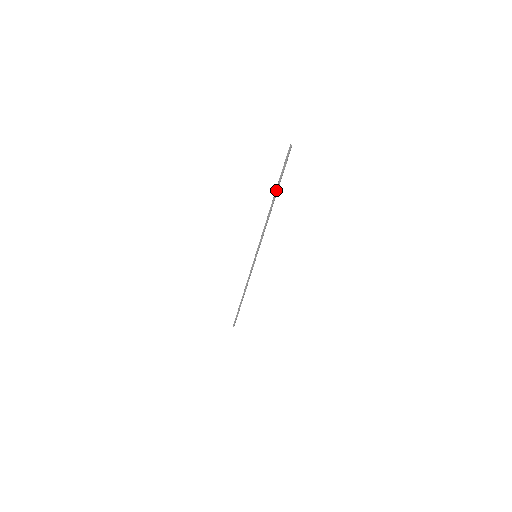
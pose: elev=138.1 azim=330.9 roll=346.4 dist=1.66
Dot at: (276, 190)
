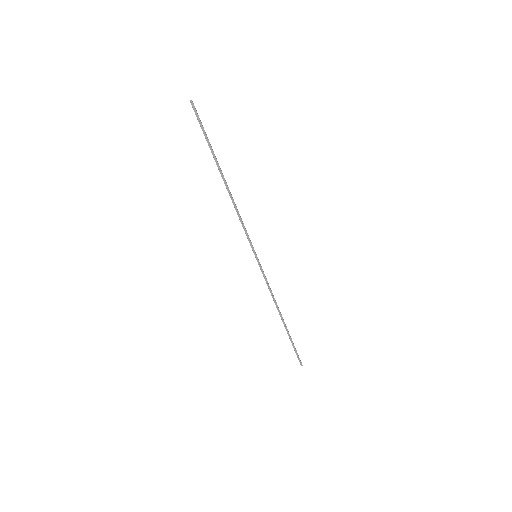
Dot at: occluded
